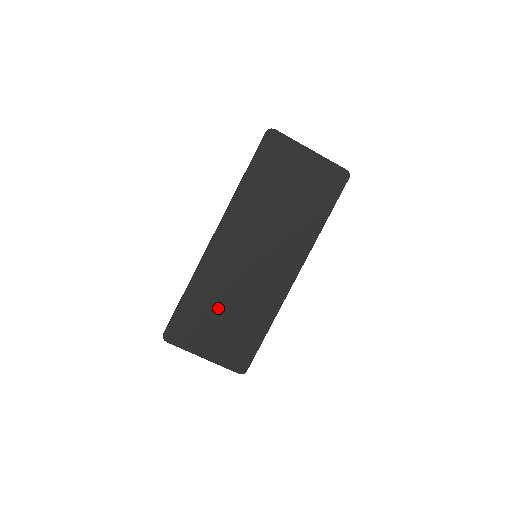
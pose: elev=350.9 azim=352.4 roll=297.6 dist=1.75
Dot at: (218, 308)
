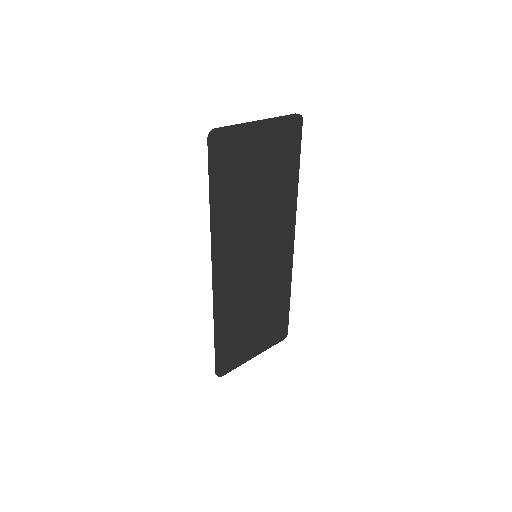
Dot at: (247, 319)
